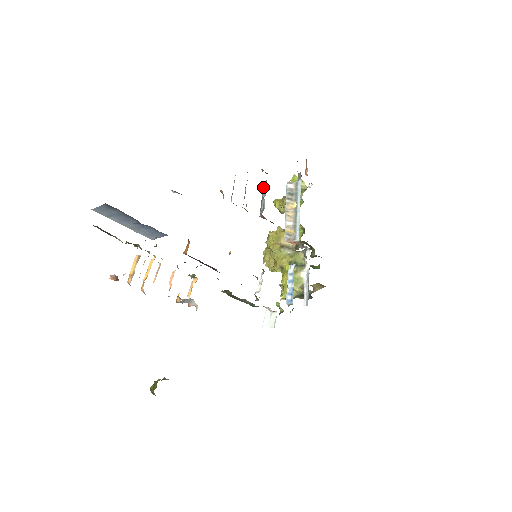
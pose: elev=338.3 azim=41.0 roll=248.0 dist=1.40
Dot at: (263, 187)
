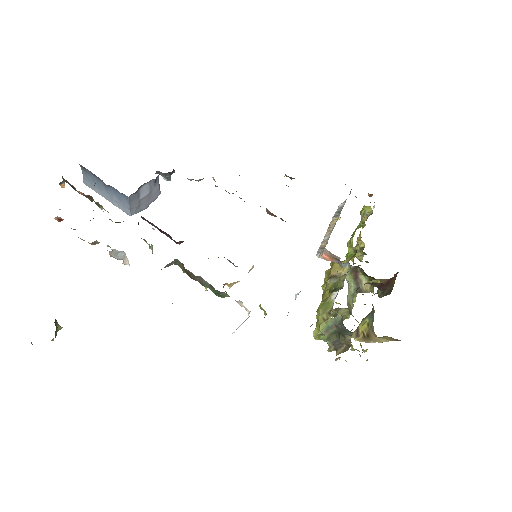
Dot at: occluded
